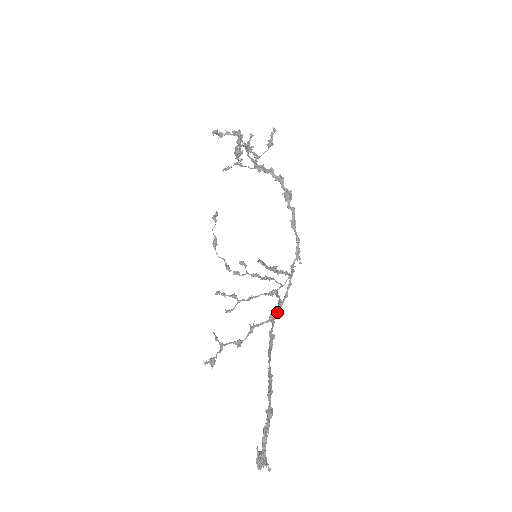
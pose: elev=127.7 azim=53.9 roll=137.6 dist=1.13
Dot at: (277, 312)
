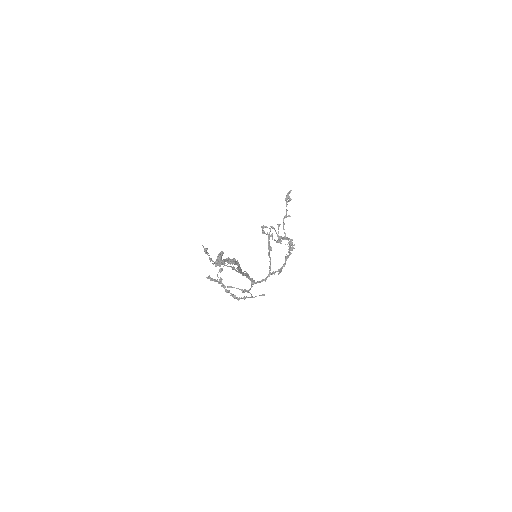
Dot at: (250, 280)
